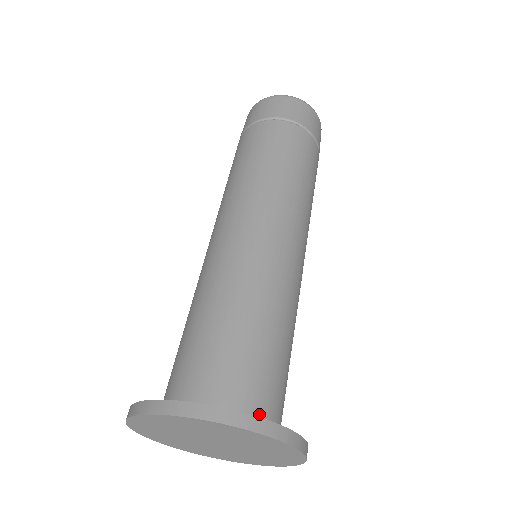
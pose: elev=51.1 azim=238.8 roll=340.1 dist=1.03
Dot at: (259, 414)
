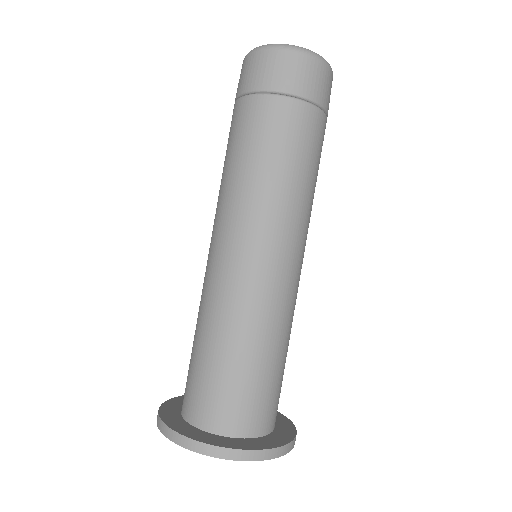
Dot at: occluded
